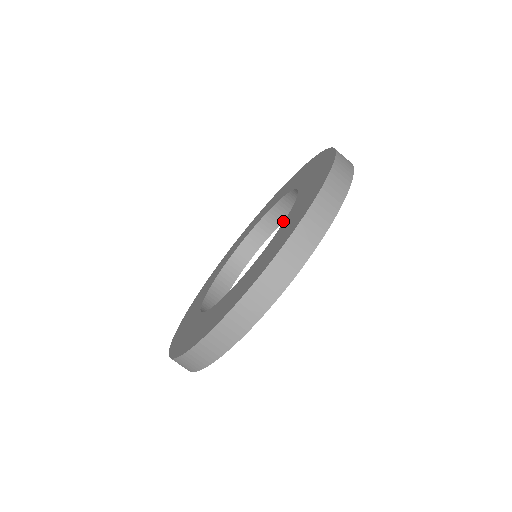
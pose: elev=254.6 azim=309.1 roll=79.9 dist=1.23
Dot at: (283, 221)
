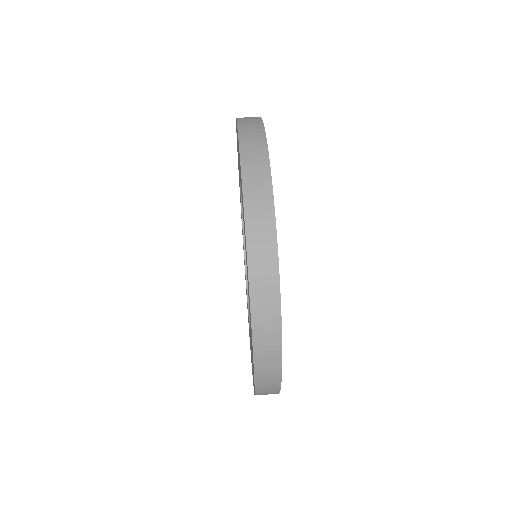
Dot at: occluded
